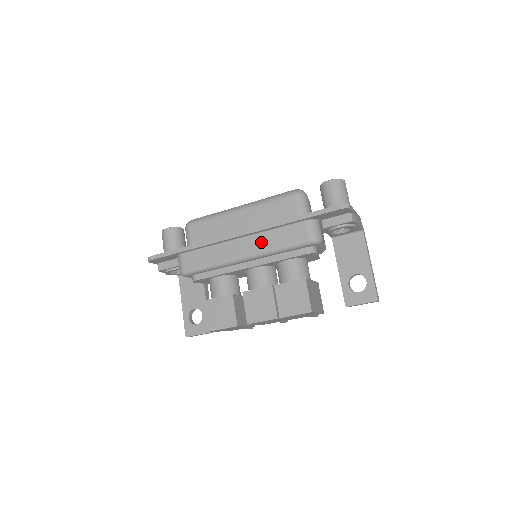
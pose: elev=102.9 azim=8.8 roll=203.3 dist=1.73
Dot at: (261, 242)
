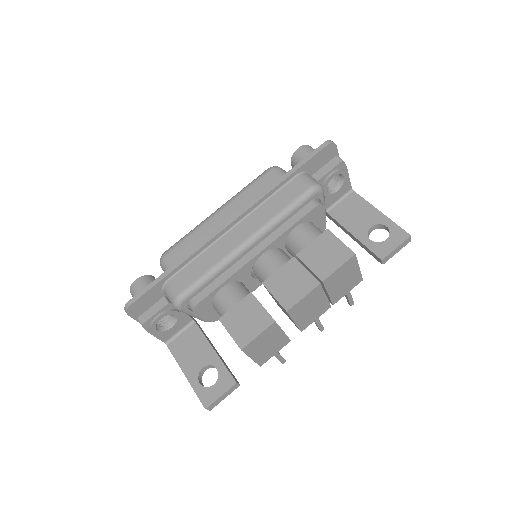
Dot at: (259, 217)
